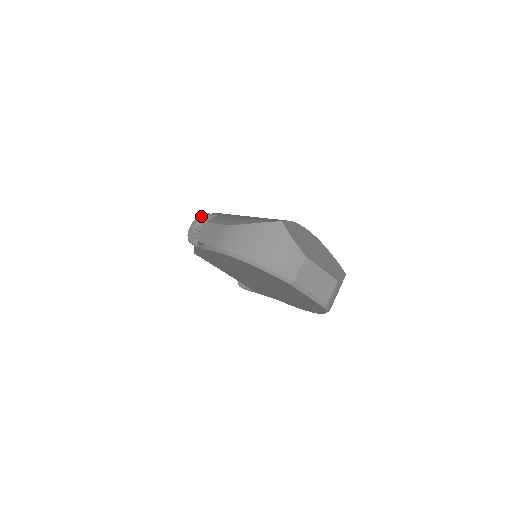
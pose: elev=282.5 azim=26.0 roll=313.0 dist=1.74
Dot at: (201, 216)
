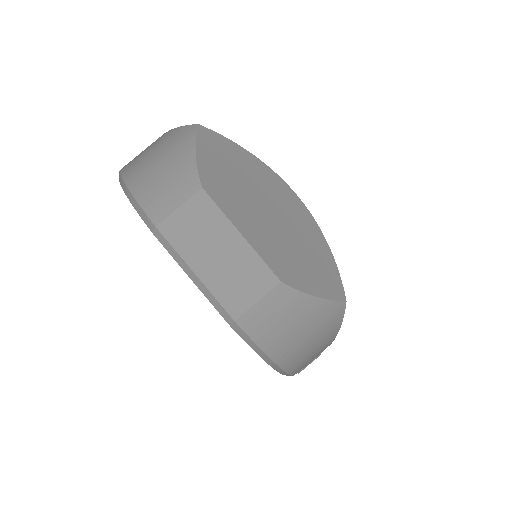
Dot at: occluded
